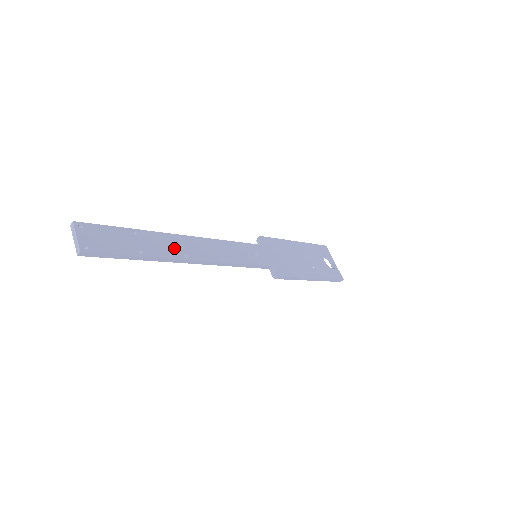
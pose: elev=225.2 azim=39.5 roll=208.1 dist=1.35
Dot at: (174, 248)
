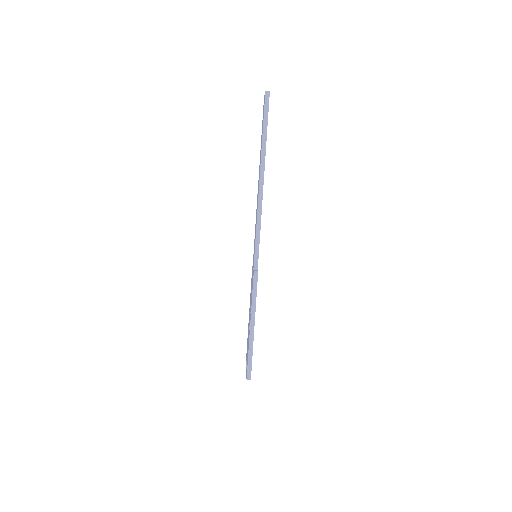
Dot at: occluded
